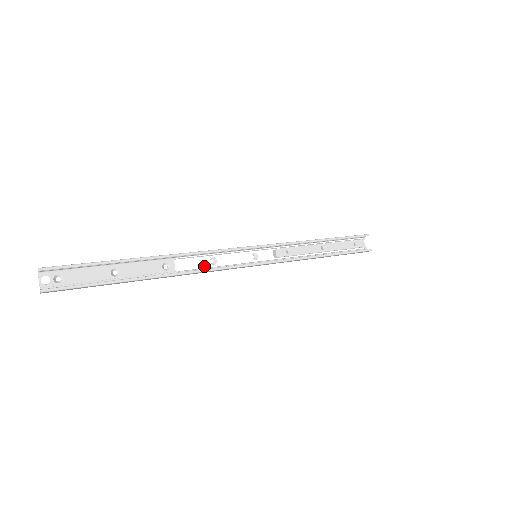
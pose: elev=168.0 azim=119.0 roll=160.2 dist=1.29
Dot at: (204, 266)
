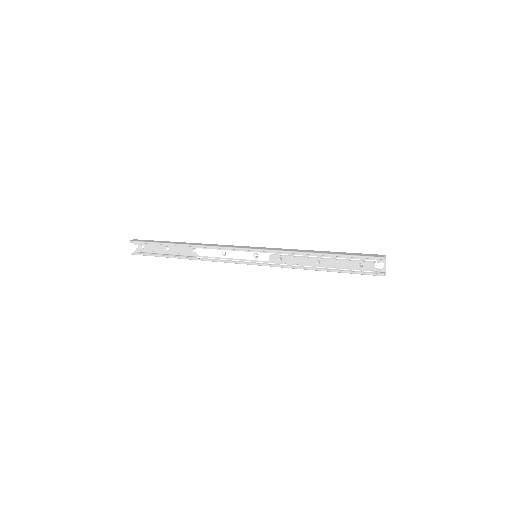
Dot at: (217, 256)
